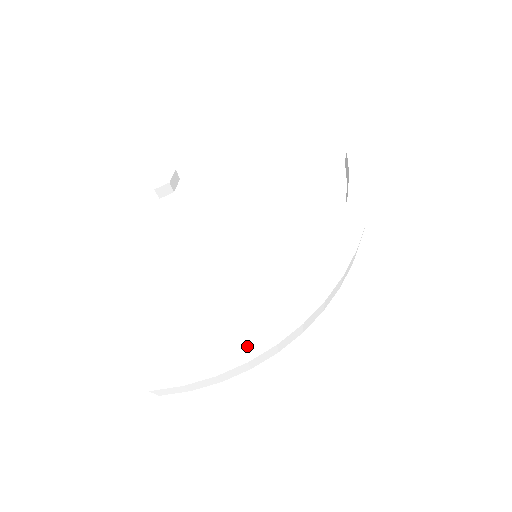
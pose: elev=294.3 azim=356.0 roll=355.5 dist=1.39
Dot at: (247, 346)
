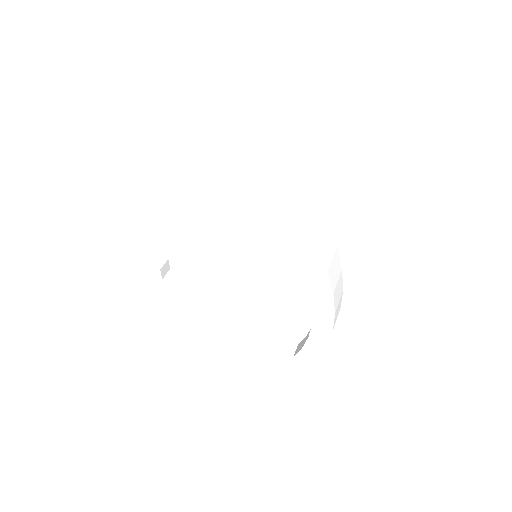
Dot at: (321, 324)
